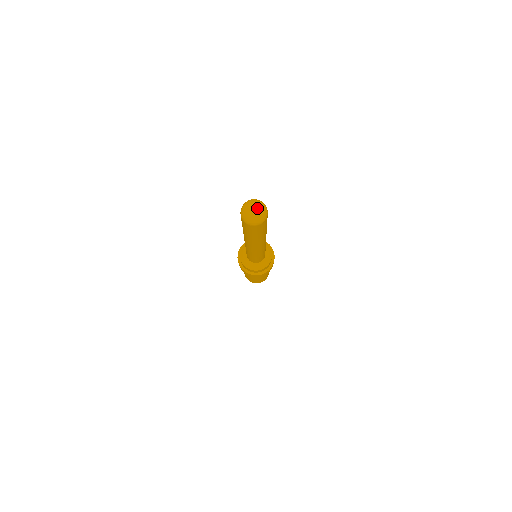
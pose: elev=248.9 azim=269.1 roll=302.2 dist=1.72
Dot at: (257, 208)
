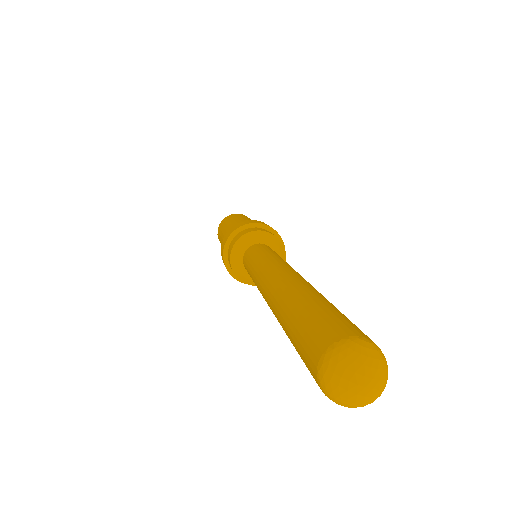
Dot at: (373, 386)
